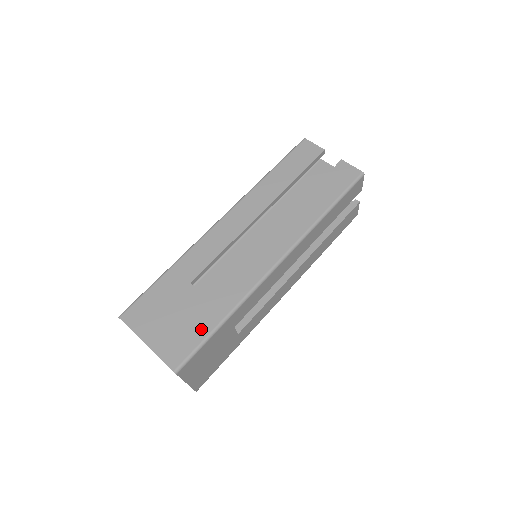
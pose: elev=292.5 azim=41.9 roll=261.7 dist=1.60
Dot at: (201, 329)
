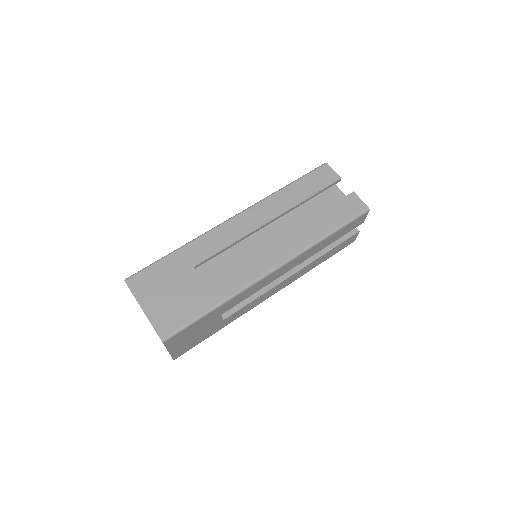
Dot at: (193, 310)
